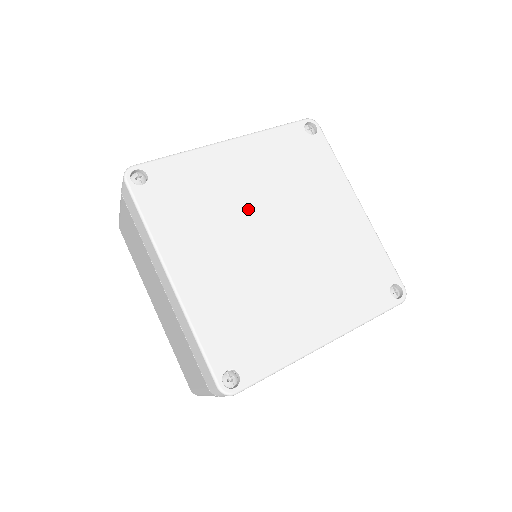
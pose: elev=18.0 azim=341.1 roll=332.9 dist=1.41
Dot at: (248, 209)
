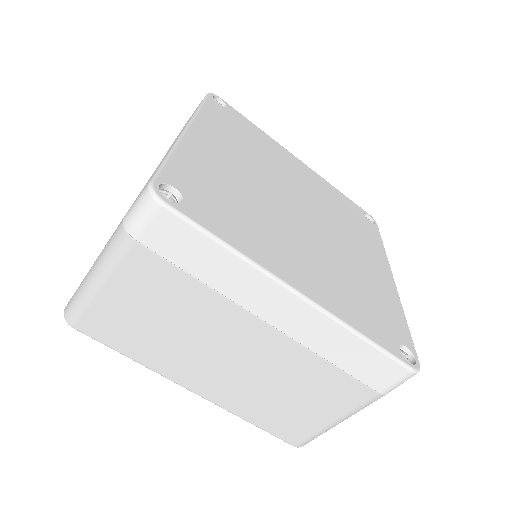
Dot at: (264, 191)
